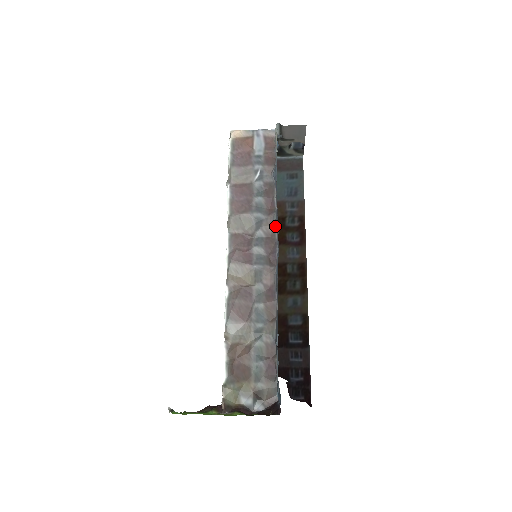
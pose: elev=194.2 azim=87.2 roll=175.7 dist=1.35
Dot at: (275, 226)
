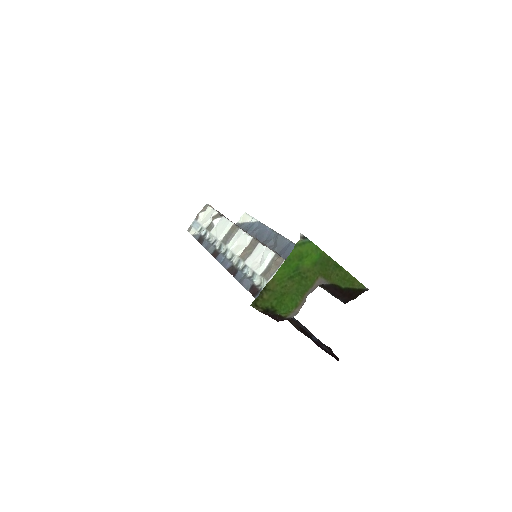
Dot at: (267, 246)
